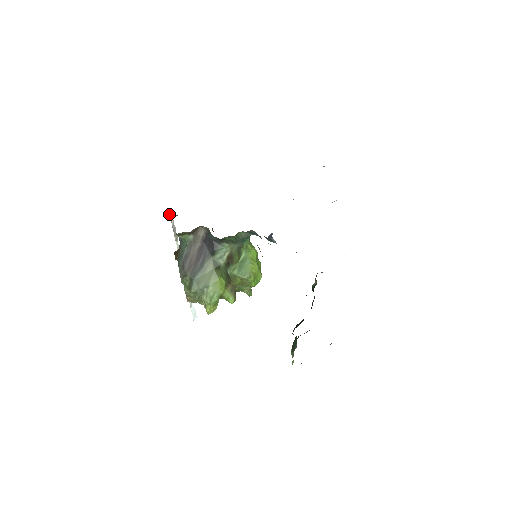
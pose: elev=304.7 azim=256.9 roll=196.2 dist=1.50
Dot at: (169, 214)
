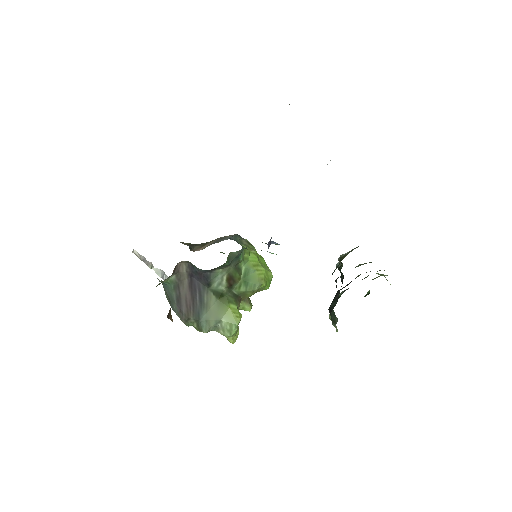
Dot at: occluded
